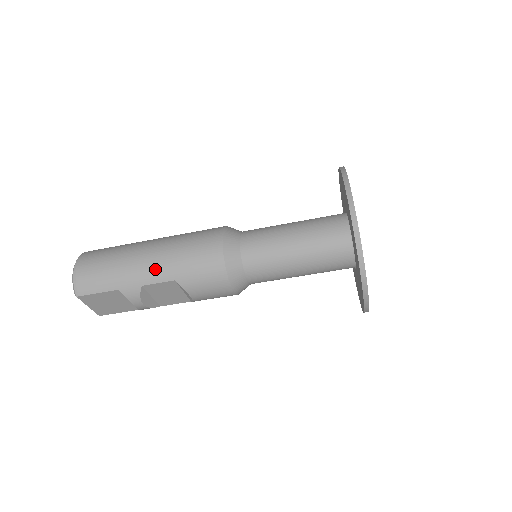
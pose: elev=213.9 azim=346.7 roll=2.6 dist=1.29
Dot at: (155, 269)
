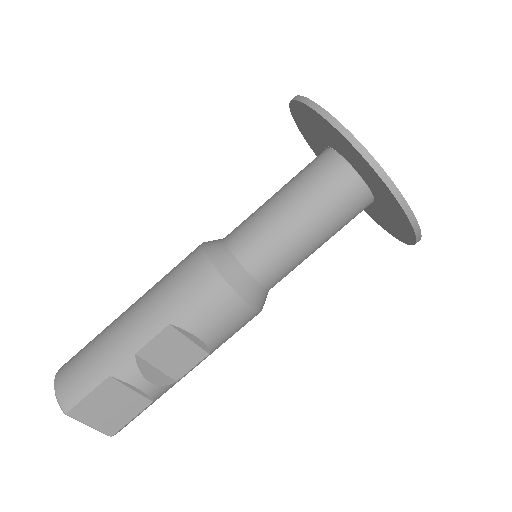
Dot at: (141, 324)
